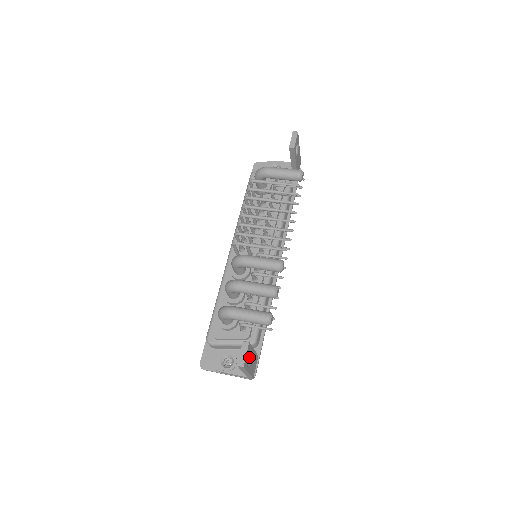
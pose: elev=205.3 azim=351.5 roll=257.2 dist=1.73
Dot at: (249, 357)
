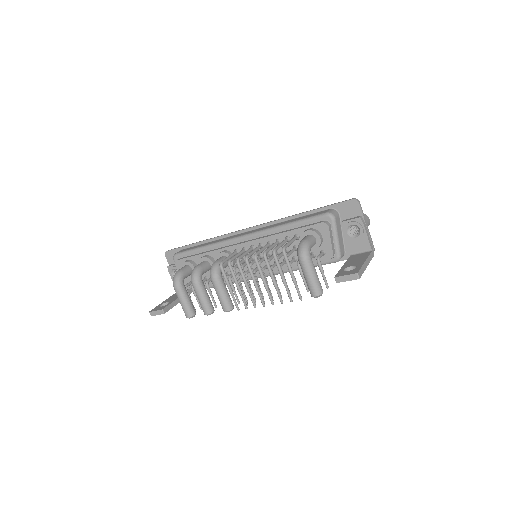
Dot at: occluded
